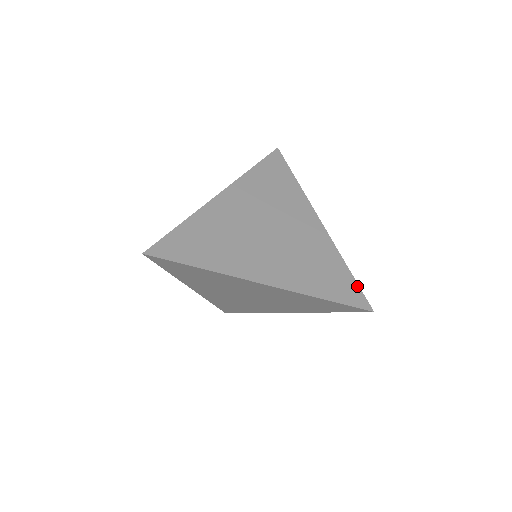
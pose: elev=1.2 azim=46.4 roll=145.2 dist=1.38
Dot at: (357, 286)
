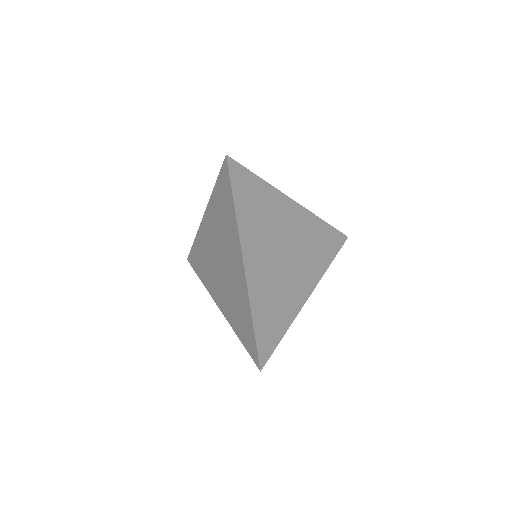
Dot at: occluded
